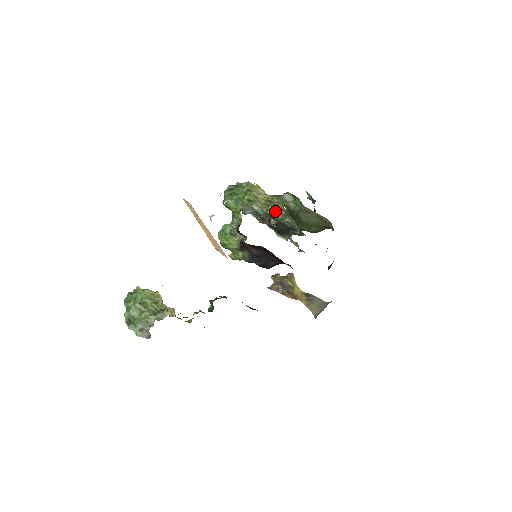
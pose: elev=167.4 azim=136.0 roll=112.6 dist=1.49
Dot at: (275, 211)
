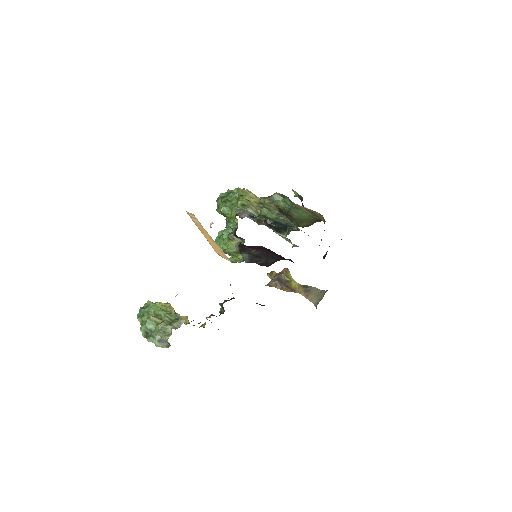
Dot at: (269, 212)
